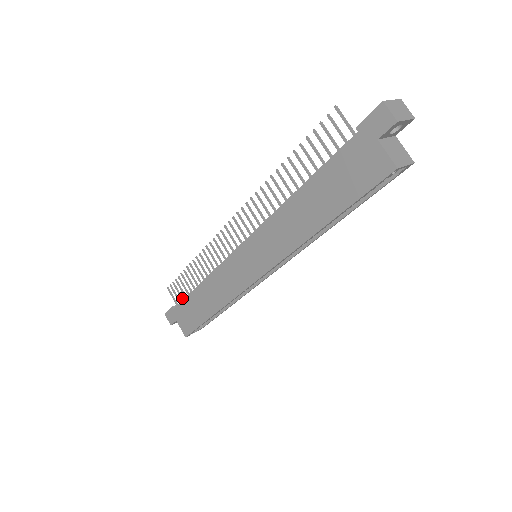
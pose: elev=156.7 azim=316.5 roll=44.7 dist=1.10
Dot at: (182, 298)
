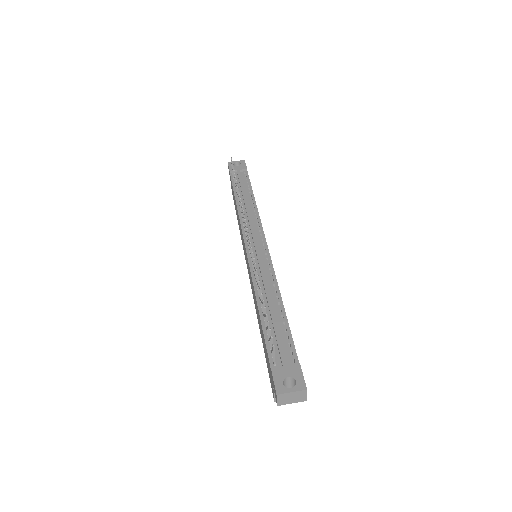
Dot at: occluded
